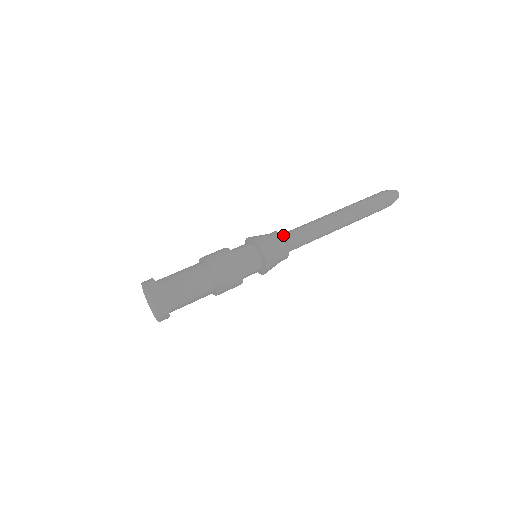
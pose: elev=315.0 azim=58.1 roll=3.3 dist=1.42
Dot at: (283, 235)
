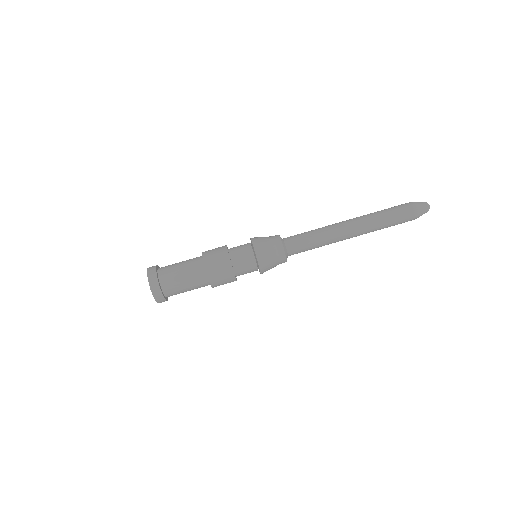
Dot at: (284, 238)
